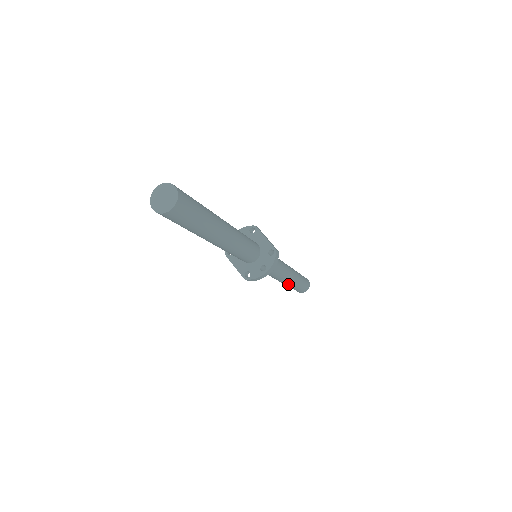
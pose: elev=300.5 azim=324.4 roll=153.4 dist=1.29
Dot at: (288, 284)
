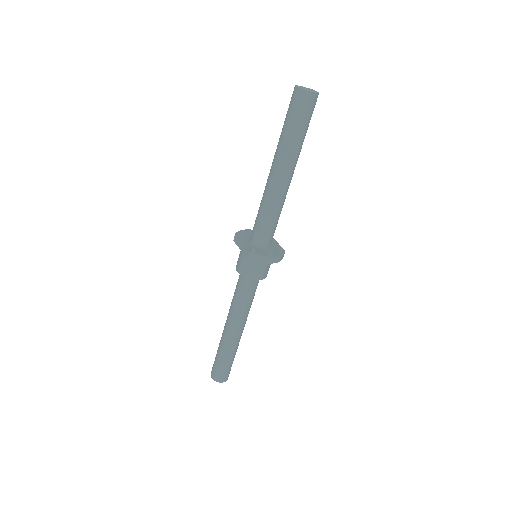
Dot at: (230, 340)
